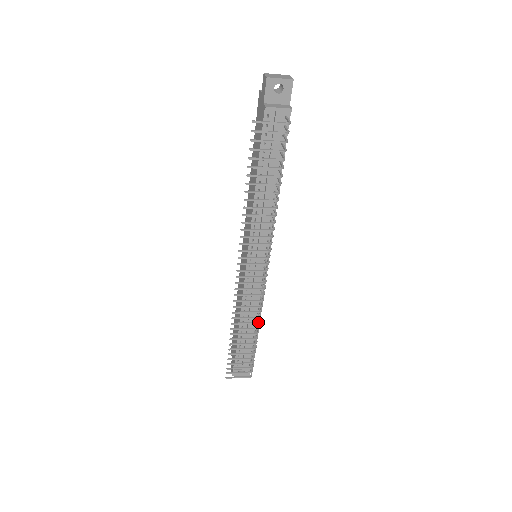
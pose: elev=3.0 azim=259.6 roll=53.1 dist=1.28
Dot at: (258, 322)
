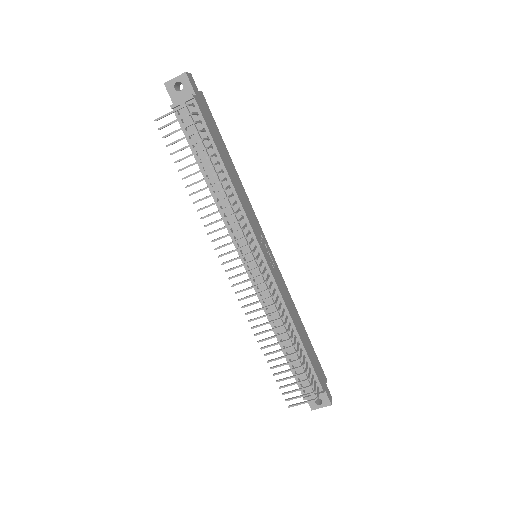
Dot at: (282, 325)
